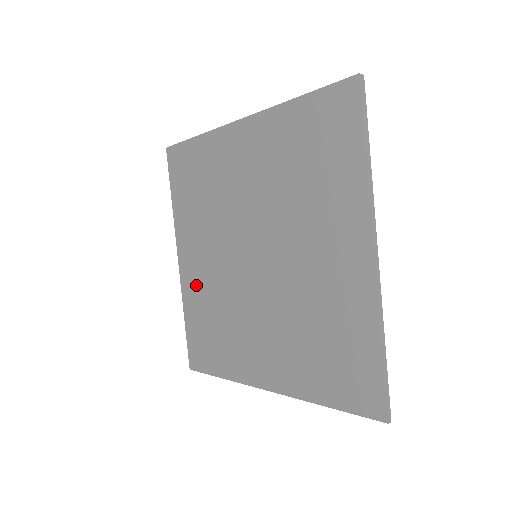
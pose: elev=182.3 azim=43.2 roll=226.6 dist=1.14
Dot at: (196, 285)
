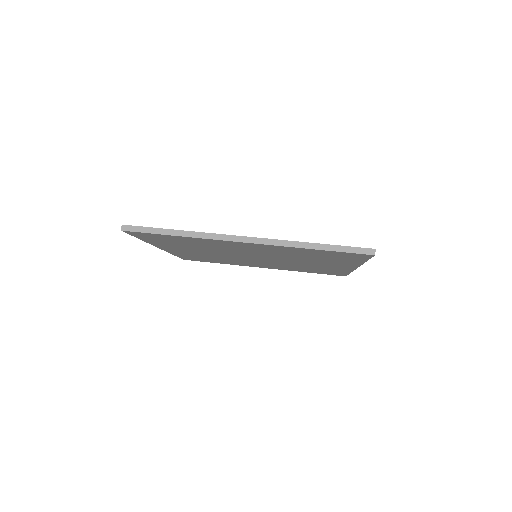
Dot at: occluded
